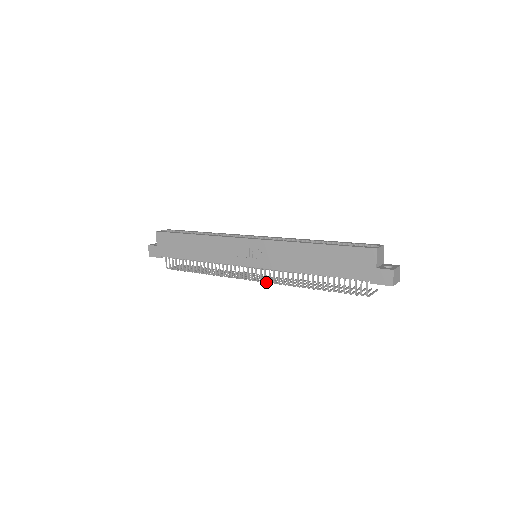
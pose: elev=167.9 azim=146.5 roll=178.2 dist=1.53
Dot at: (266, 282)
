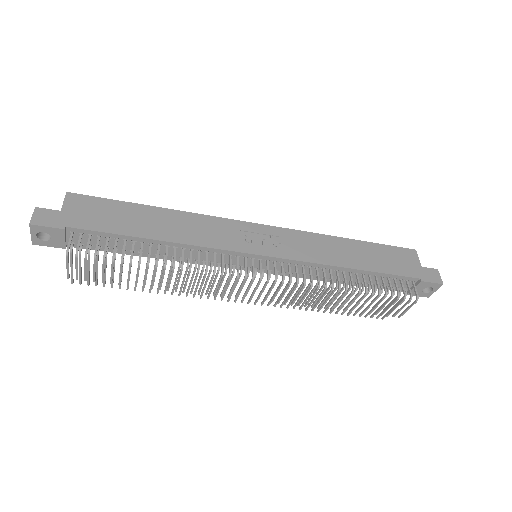
Dot at: (283, 281)
